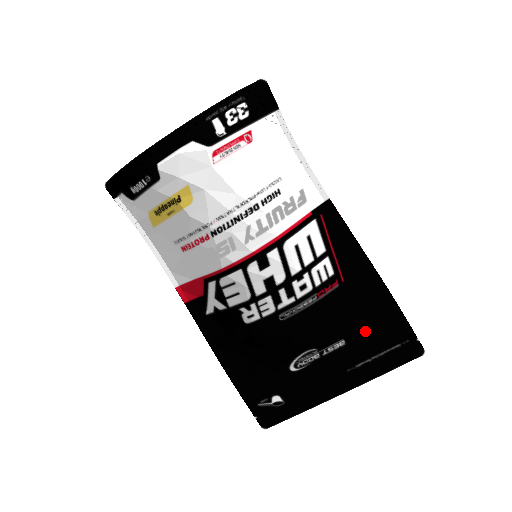
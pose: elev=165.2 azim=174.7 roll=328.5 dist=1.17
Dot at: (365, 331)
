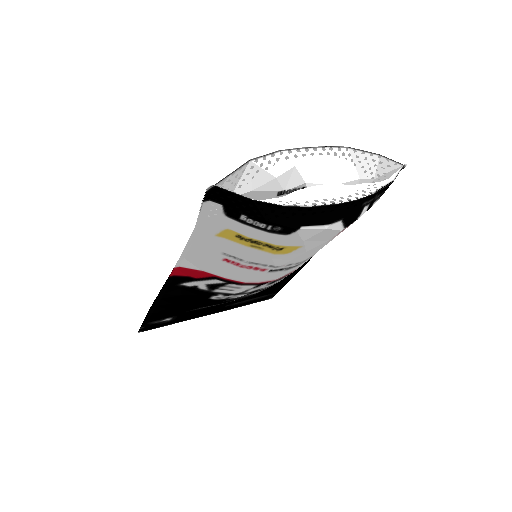
Dot at: (260, 292)
